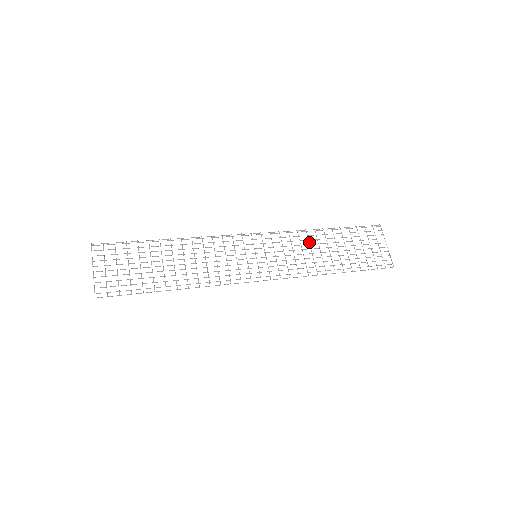
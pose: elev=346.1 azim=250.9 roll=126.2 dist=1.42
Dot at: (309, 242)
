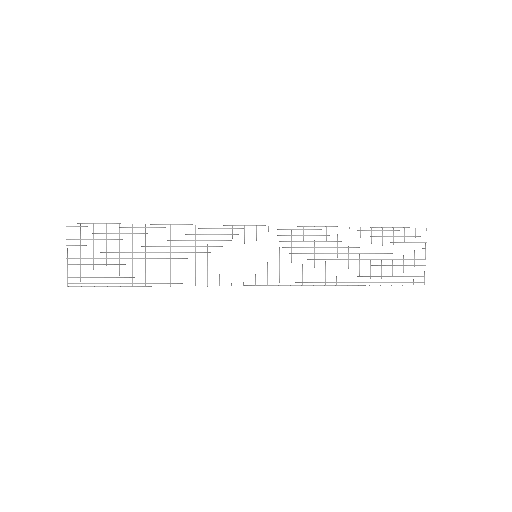
Dot at: occluded
